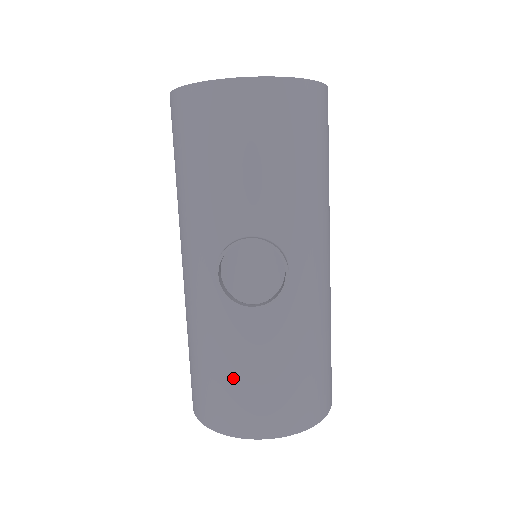
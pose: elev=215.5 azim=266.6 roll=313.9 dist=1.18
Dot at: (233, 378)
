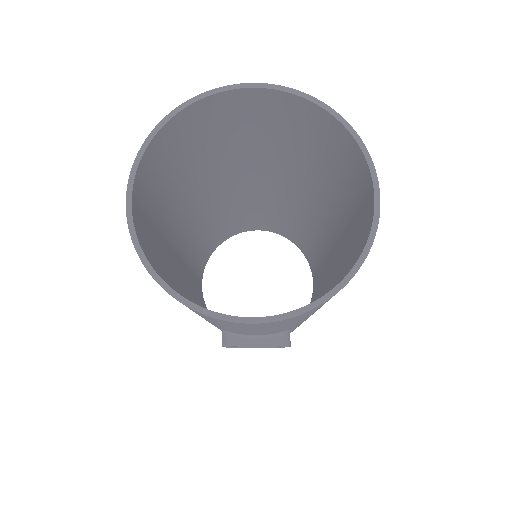
Dot at: occluded
